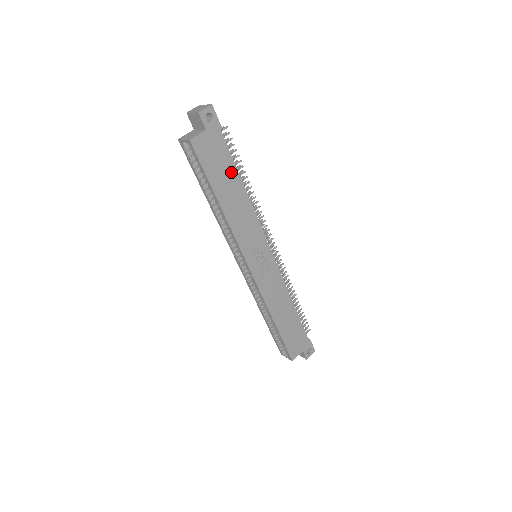
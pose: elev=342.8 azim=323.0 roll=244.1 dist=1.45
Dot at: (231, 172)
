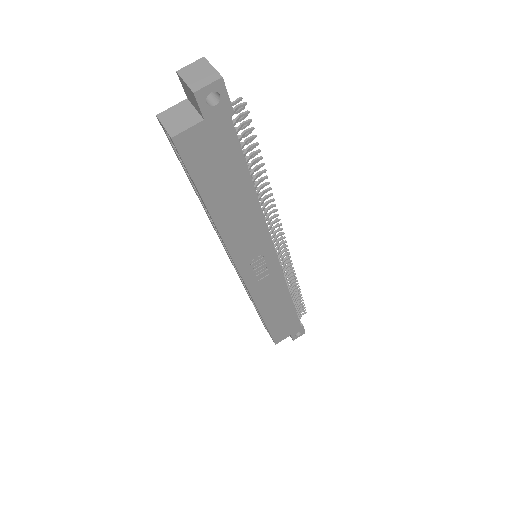
Dot at: (238, 175)
